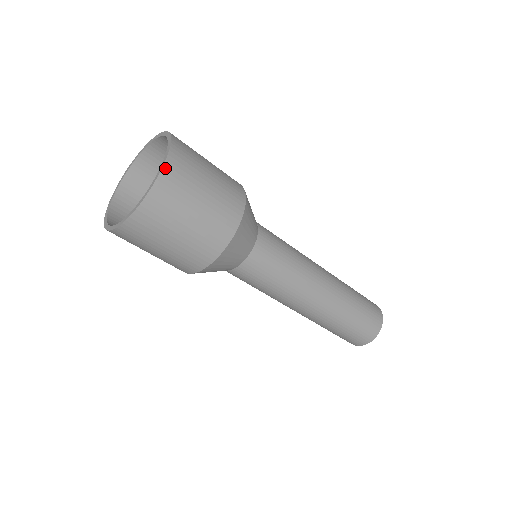
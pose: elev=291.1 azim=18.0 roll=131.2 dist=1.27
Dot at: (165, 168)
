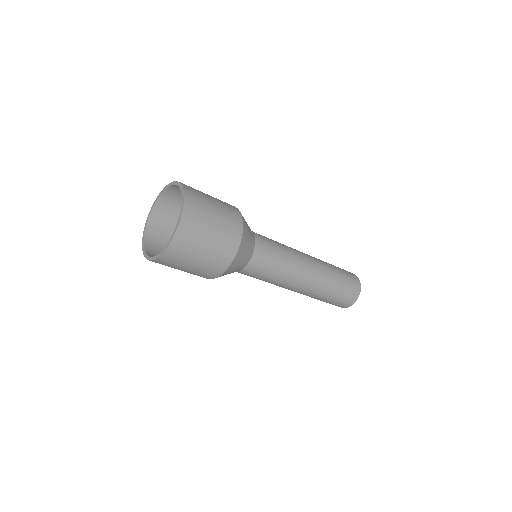
Dot at: (179, 229)
